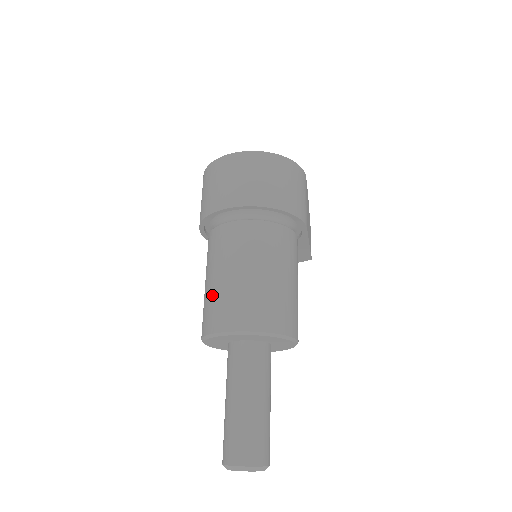
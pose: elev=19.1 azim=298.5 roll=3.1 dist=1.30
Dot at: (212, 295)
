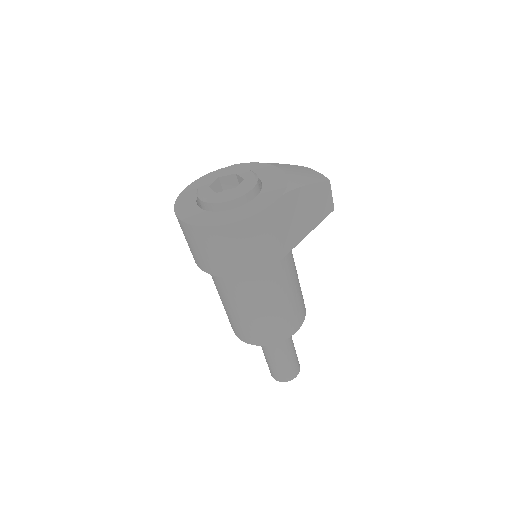
Dot at: occluded
